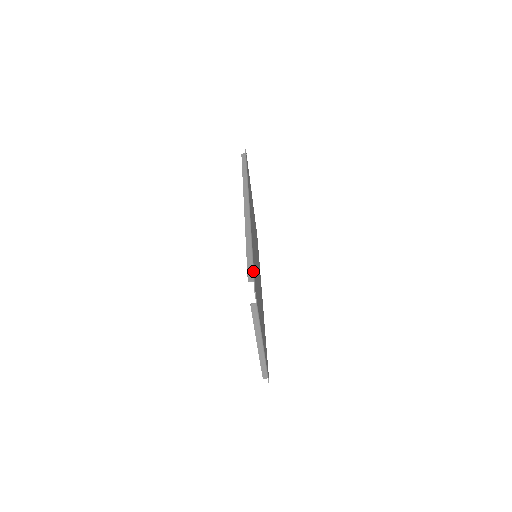
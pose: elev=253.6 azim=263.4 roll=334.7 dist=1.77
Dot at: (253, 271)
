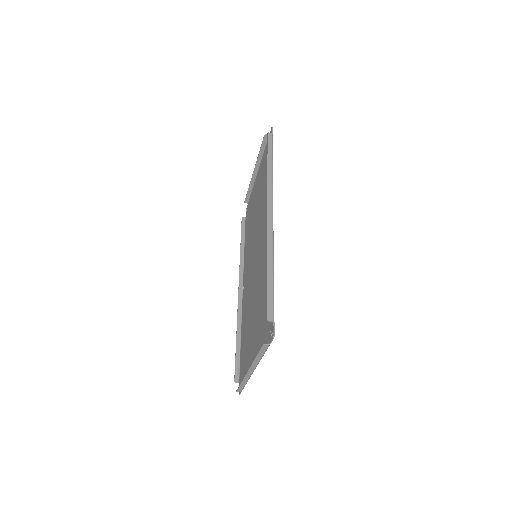
Dot at: occluded
